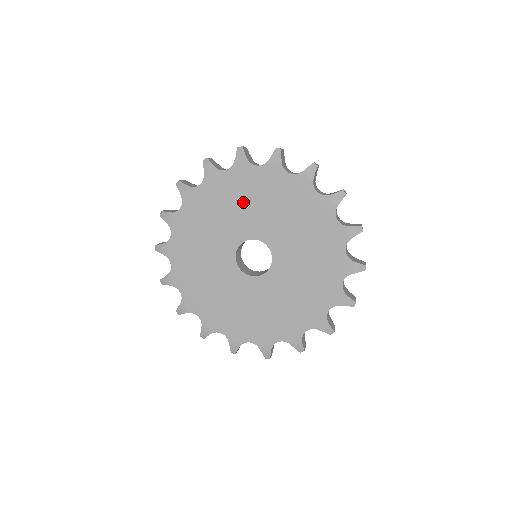
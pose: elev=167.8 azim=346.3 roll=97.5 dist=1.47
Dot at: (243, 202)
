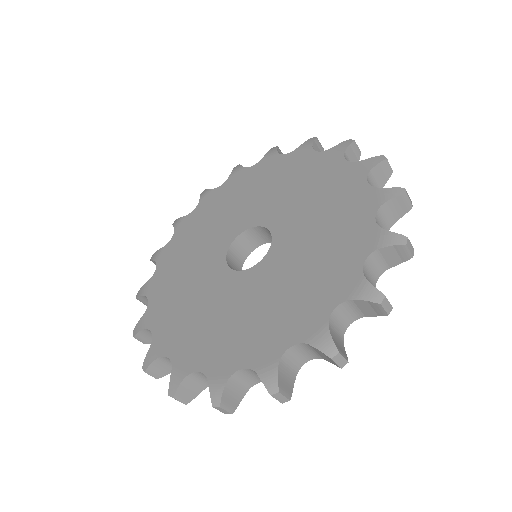
Dot at: (258, 190)
